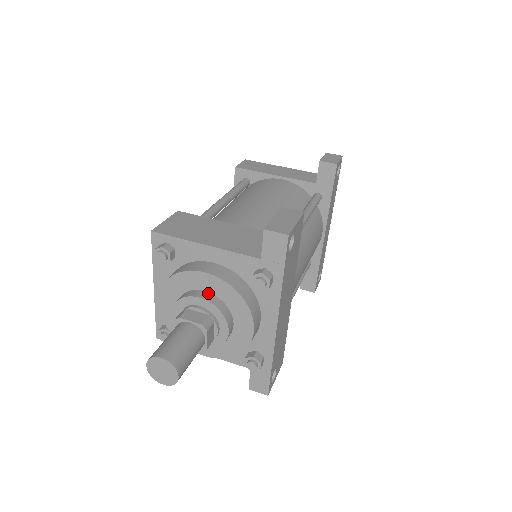
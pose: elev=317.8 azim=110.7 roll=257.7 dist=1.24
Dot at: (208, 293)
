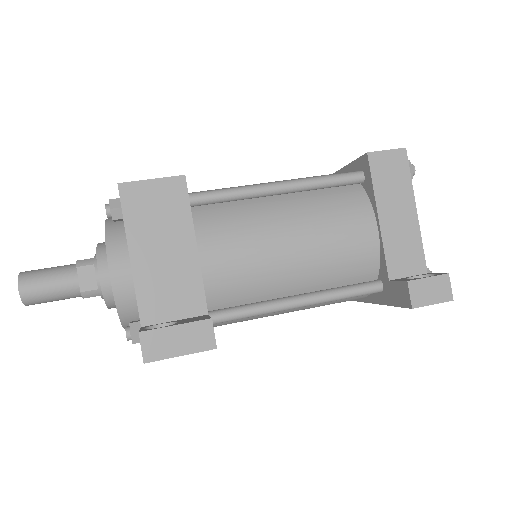
Dot at: occluded
